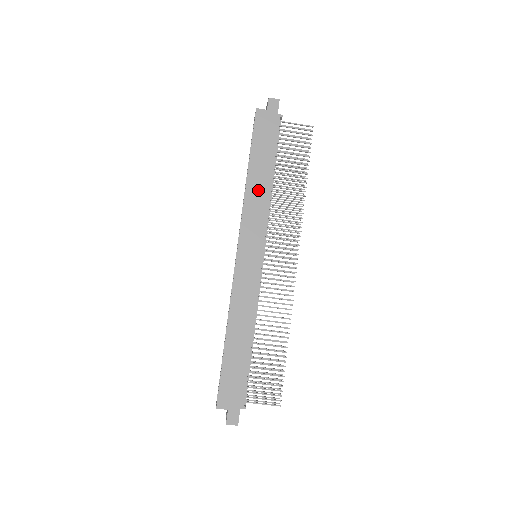
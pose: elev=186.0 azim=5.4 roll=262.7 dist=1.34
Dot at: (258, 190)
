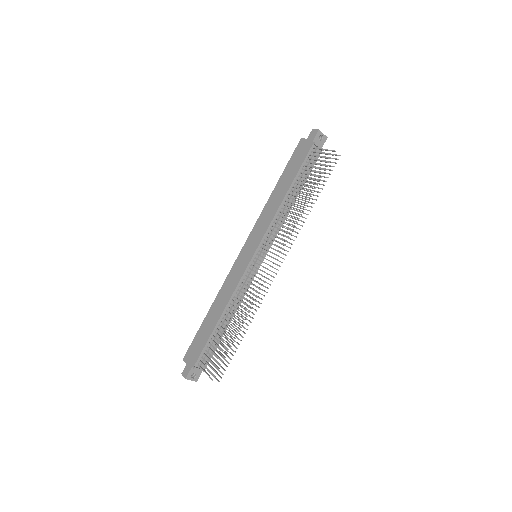
Dot at: (274, 202)
